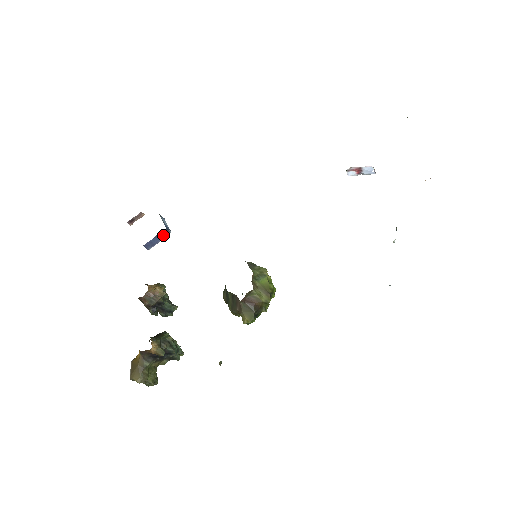
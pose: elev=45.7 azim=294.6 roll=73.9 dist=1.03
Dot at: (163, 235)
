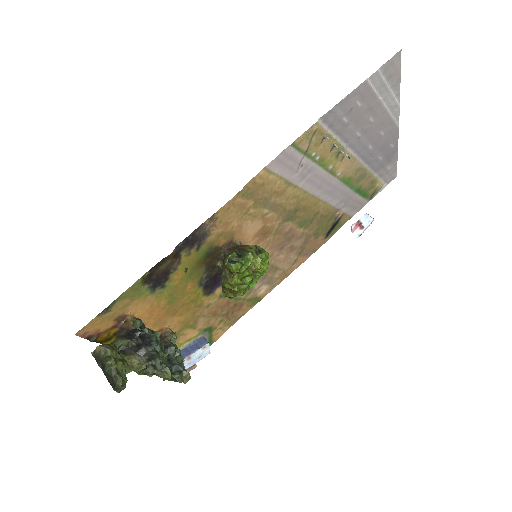
Dot at: (201, 344)
